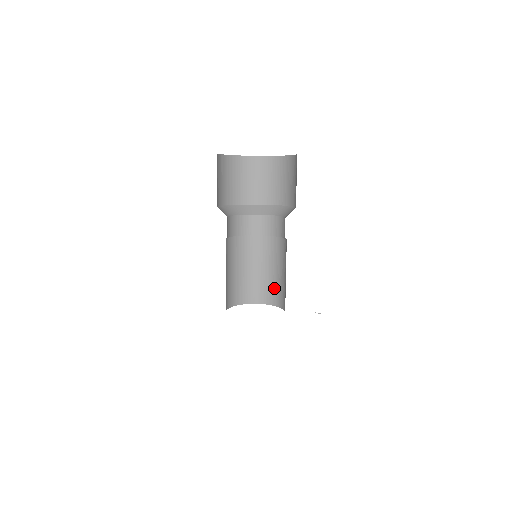
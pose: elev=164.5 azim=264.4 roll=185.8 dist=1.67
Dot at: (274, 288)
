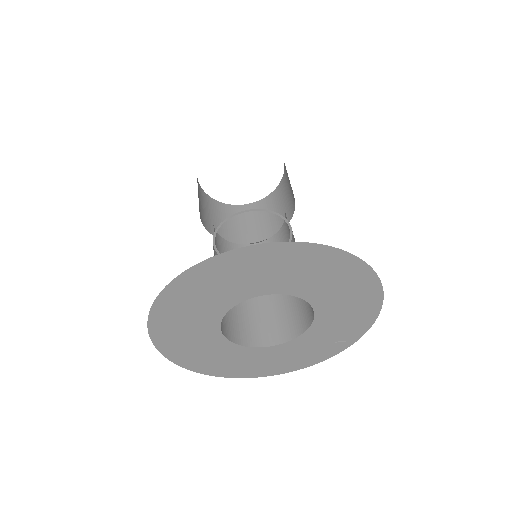
Dot at: (265, 322)
